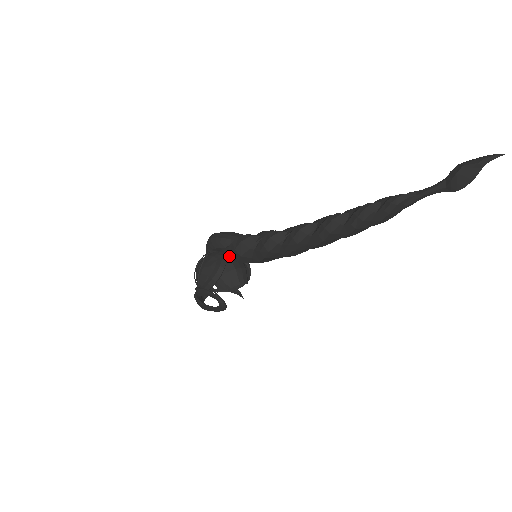
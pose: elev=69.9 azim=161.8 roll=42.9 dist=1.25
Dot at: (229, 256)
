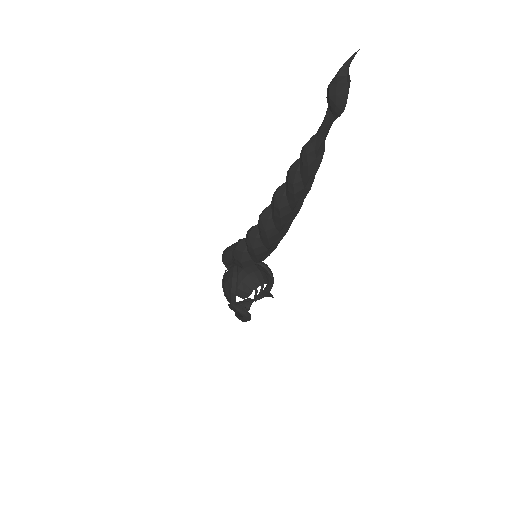
Dot at: occluded
